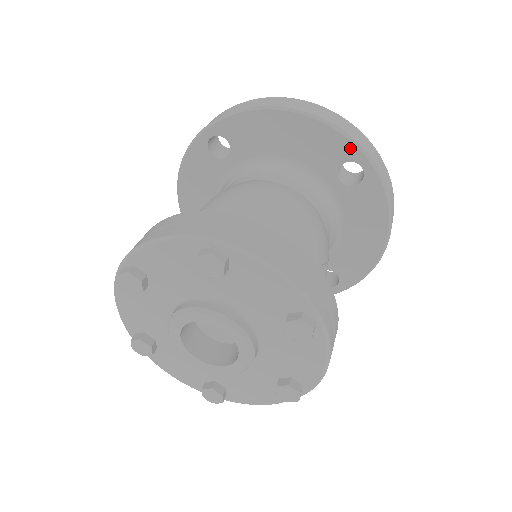
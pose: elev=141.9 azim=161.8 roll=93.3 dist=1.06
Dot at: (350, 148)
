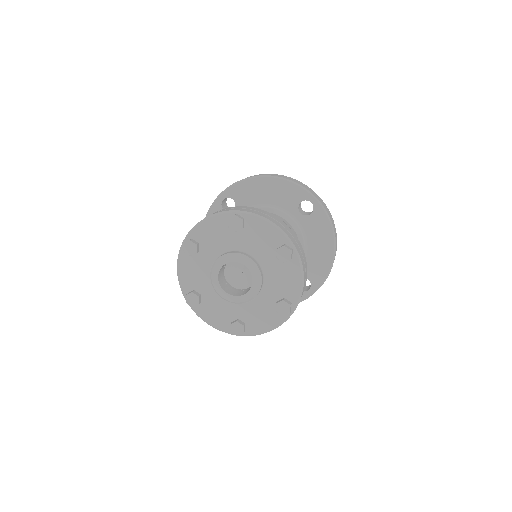
Dot at: (303, 192)
